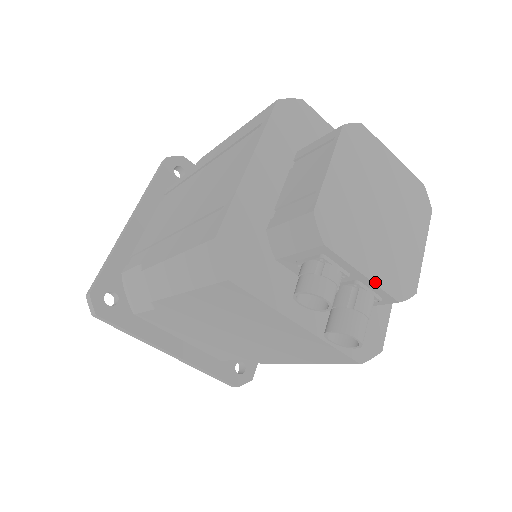
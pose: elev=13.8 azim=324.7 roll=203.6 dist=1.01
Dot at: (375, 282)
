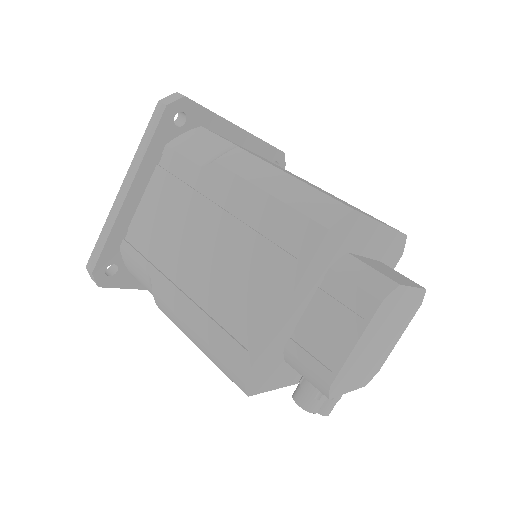
Dot at: (354, 389)
